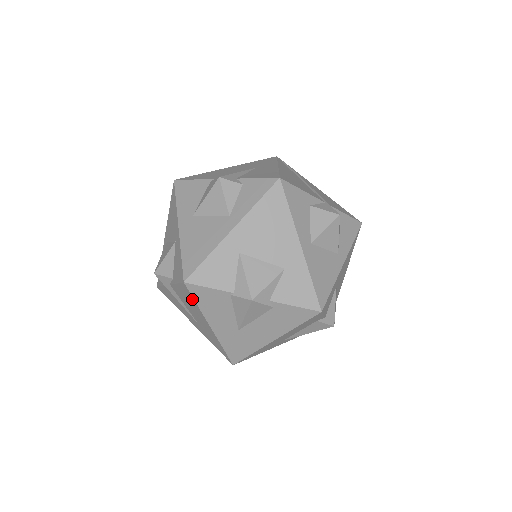
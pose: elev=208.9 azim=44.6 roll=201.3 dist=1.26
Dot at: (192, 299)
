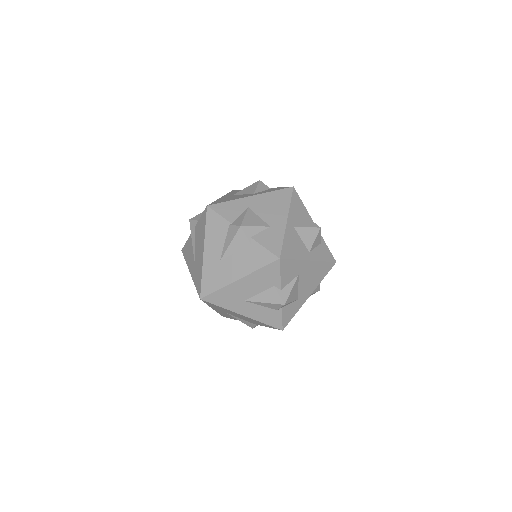
Dot at: (204, 224)
